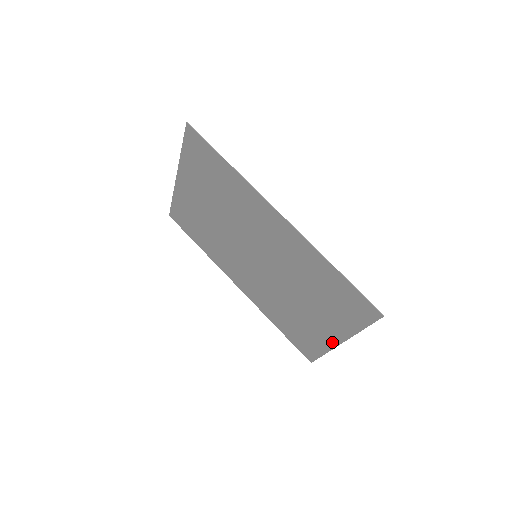
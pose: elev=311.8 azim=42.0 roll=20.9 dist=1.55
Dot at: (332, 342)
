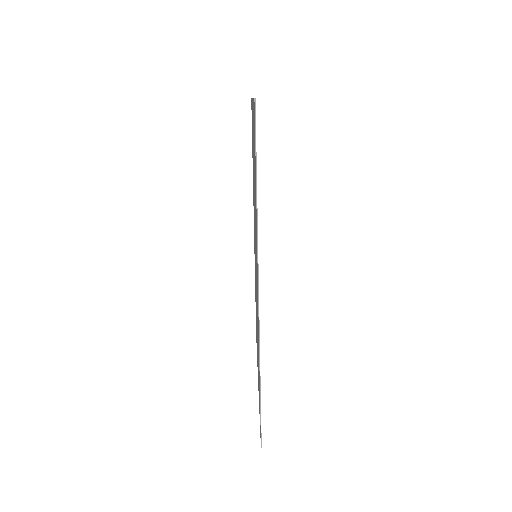
Dot at: occluded
